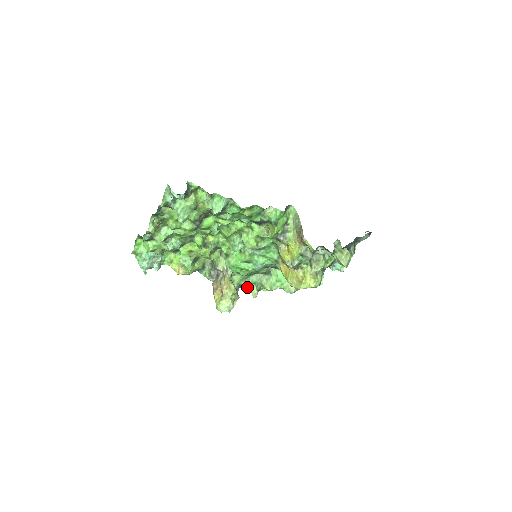
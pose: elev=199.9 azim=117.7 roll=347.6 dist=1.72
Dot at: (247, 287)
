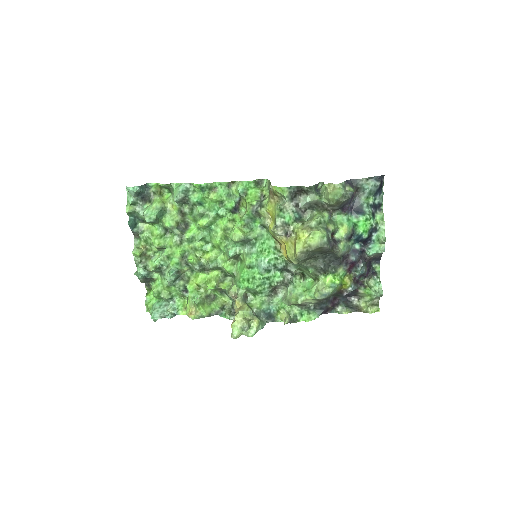
Dot at: (278, 317)
